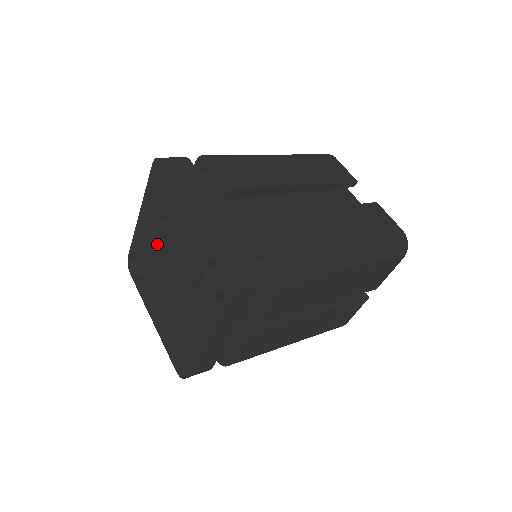
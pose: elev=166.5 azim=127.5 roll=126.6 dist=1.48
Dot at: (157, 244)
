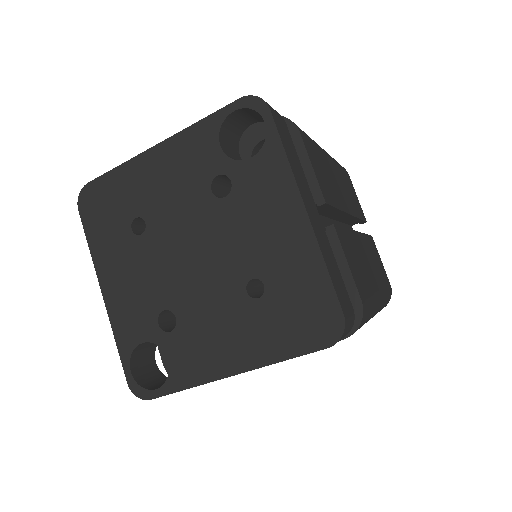
Dot at: (152, 267)
